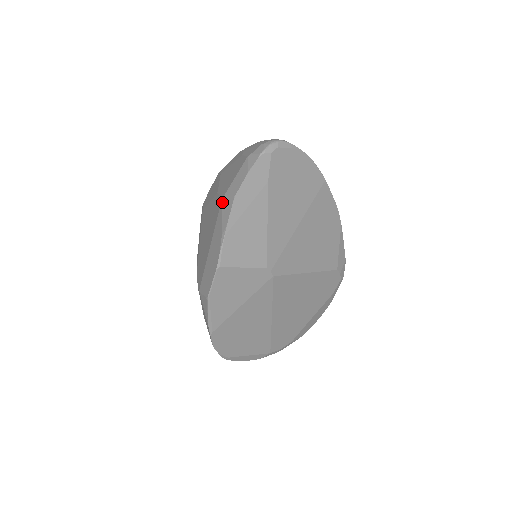
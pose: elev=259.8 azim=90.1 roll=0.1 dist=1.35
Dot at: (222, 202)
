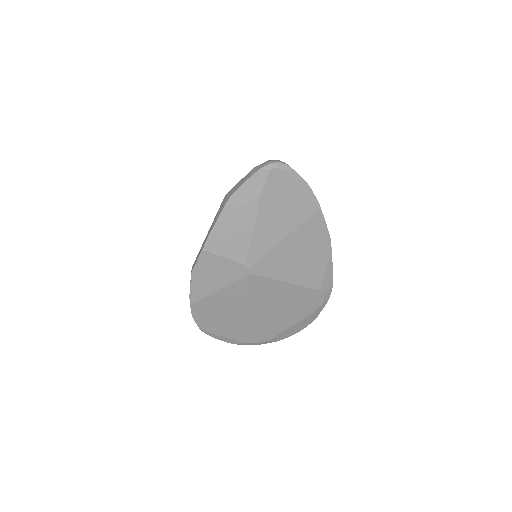
Dot at: (223, 199)
